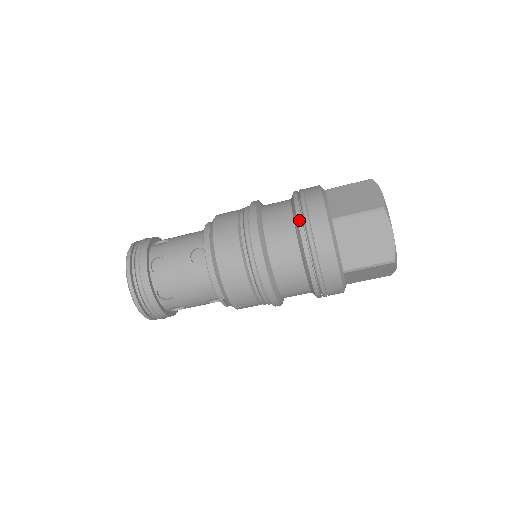
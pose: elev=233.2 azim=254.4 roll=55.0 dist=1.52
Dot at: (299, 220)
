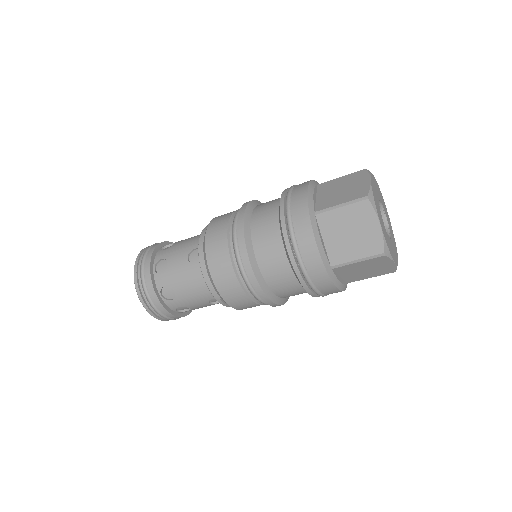
Dot at: (281, 215)
